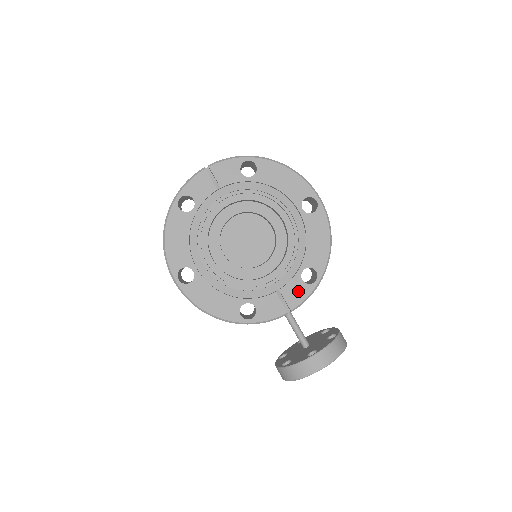
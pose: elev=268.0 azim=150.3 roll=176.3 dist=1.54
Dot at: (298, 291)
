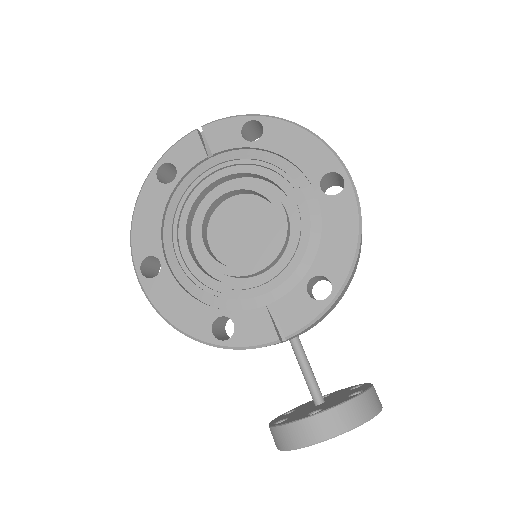
Dot at: (299, 309)
